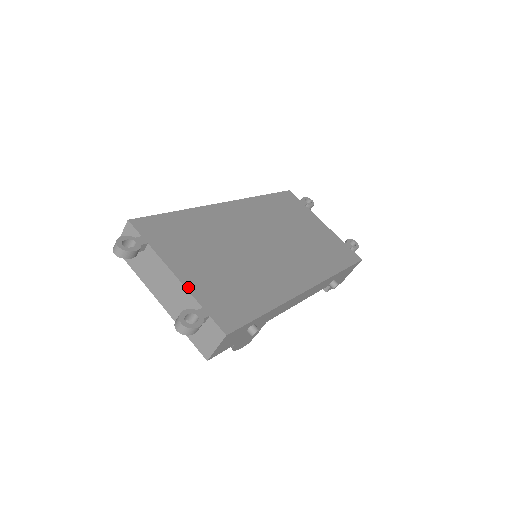
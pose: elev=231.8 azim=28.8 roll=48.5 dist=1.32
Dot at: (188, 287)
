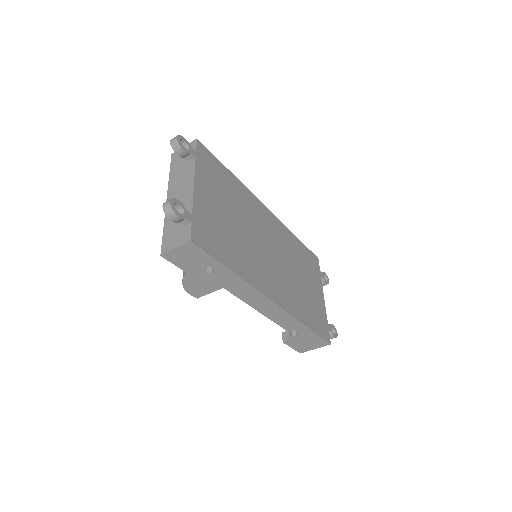
Dot at: (195, 198)
